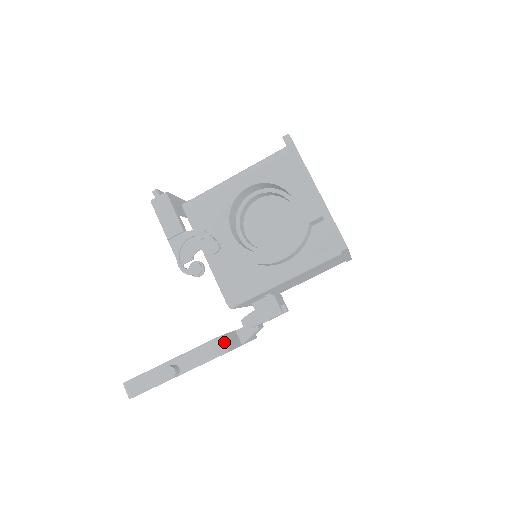
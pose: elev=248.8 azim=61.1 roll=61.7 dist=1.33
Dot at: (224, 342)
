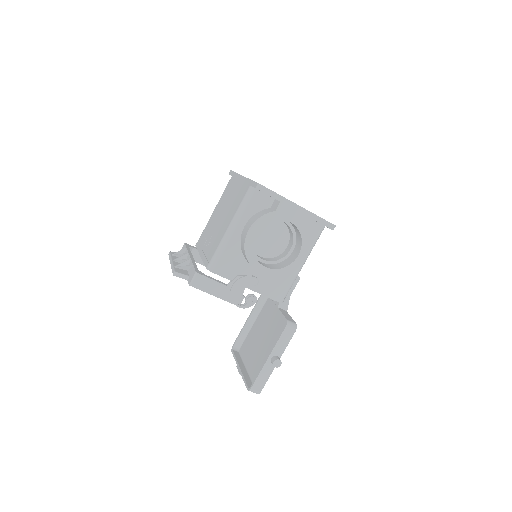
Dot at: (291, 322)
